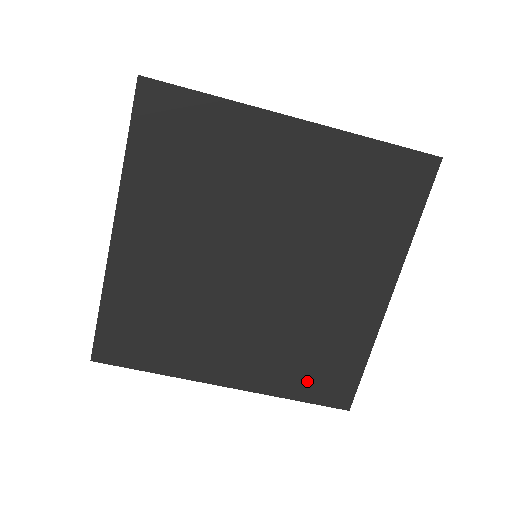
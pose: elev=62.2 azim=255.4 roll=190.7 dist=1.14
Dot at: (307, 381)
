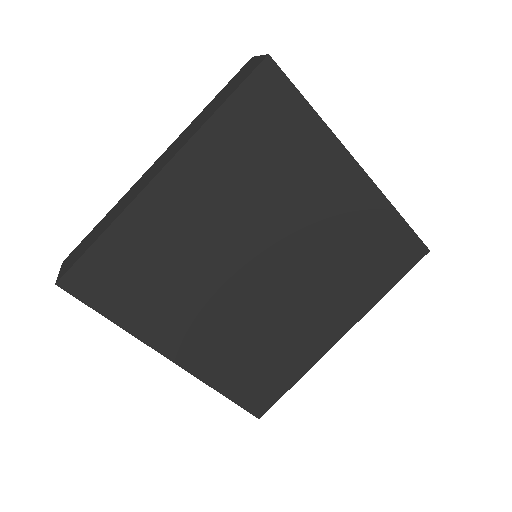
Dot at: (242, 382)
